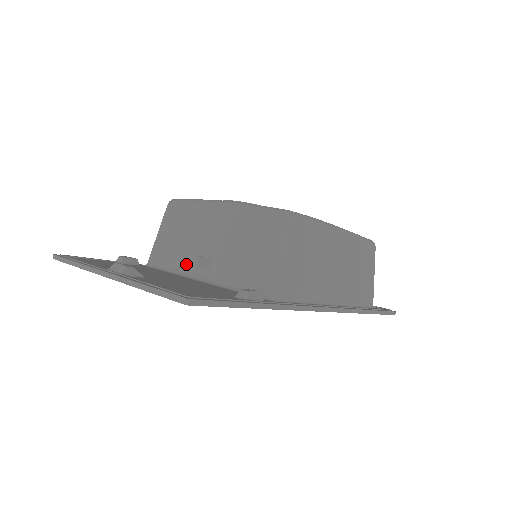
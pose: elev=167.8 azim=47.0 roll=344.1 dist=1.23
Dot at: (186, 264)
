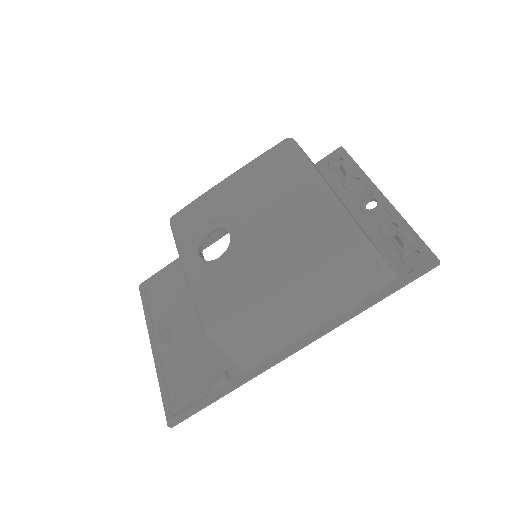
Dot at: occluded
